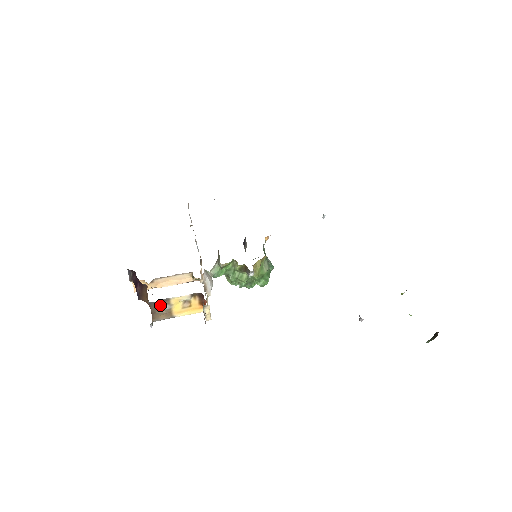
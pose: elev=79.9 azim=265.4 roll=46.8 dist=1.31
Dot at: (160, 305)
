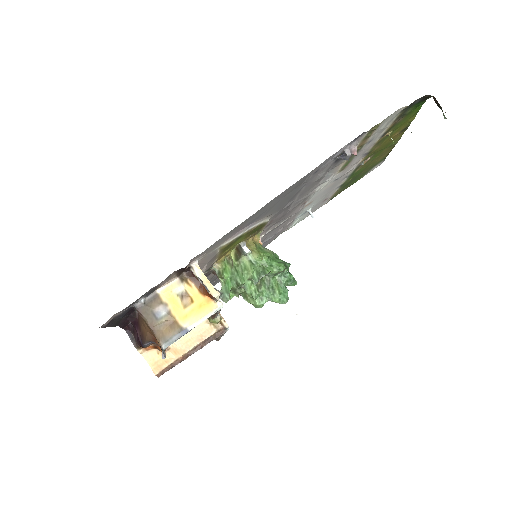
Dot at: (152, 308)
